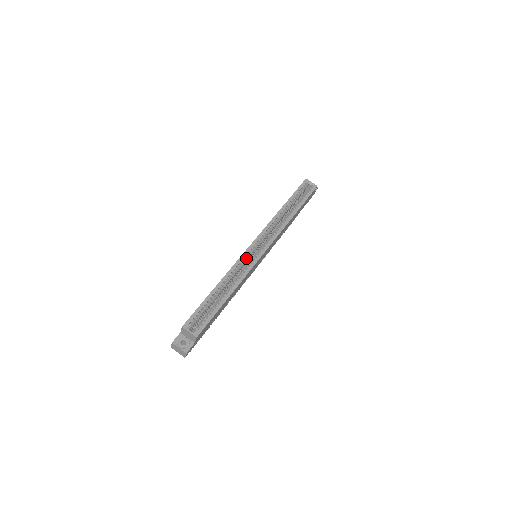
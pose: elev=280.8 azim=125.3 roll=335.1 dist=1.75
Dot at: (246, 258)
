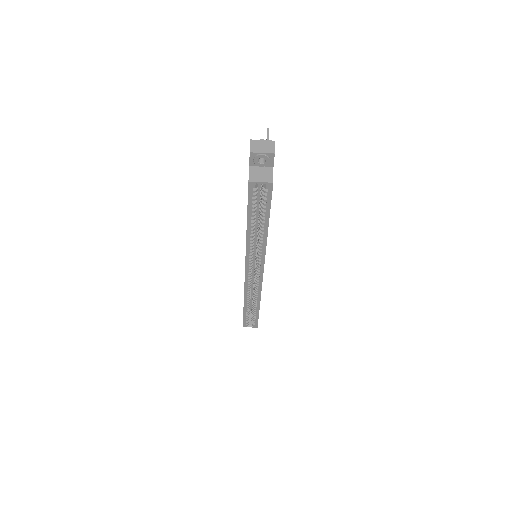
Dot at: (250, 284)
